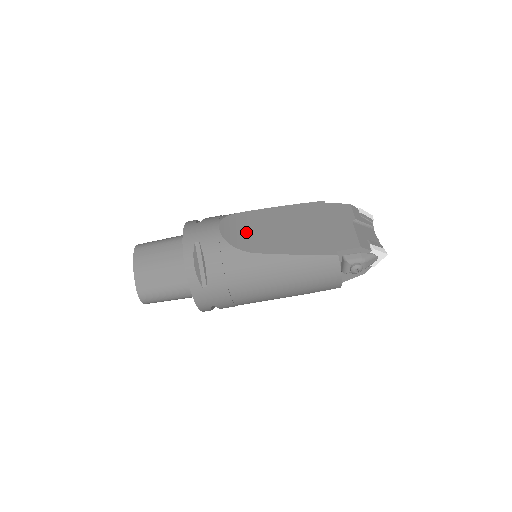
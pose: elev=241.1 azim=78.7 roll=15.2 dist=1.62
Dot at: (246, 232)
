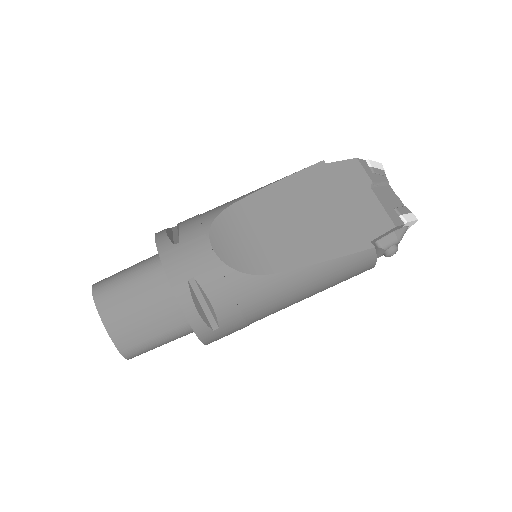
Dot at: (247, 241)
